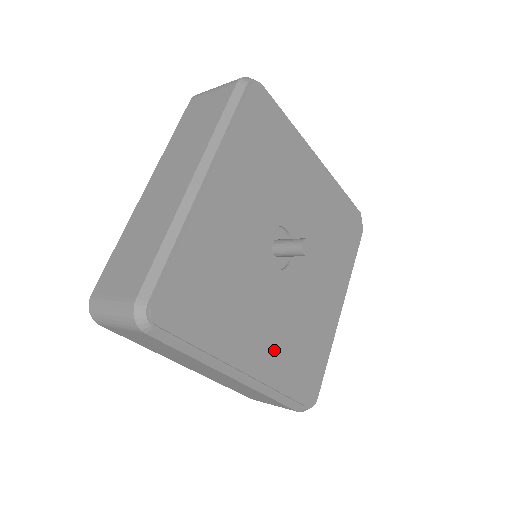
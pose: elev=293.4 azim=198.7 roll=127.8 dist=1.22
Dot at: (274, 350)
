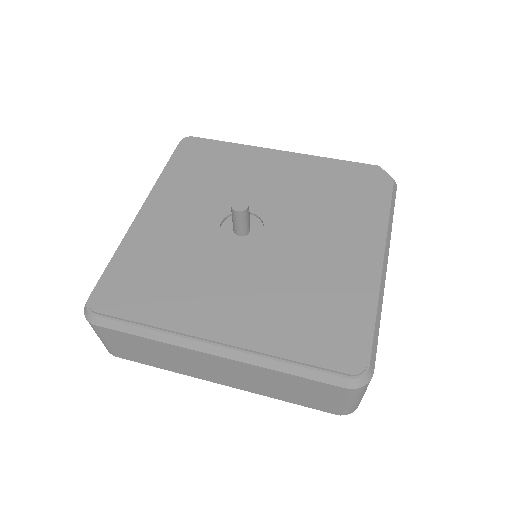
Dot at: (257, 315)
